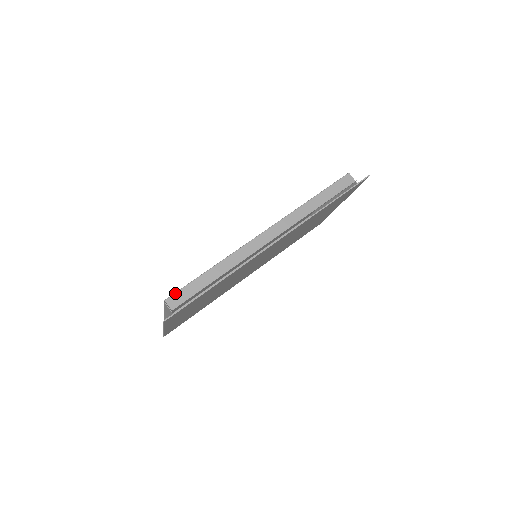
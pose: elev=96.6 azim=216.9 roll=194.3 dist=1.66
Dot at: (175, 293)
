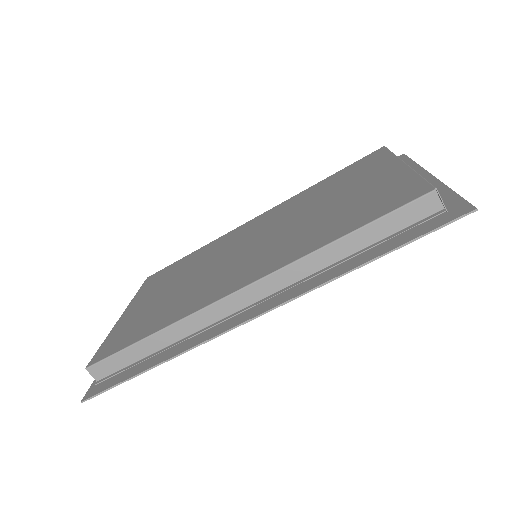
Dot at: (99, 362)
